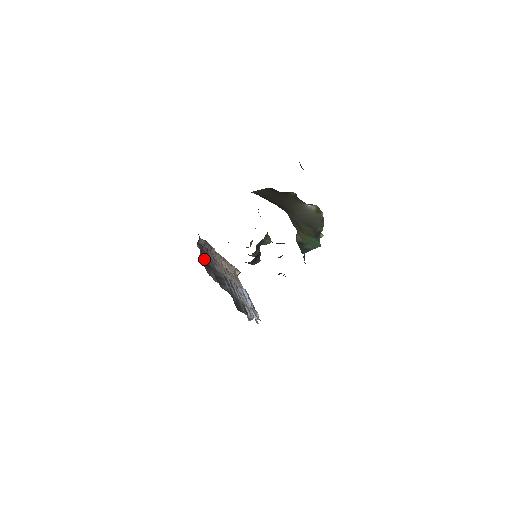
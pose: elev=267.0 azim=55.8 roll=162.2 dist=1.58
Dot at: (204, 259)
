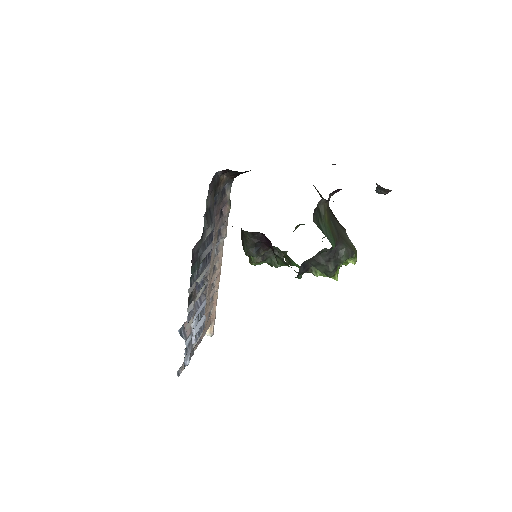
Dot at: (218, 185)
